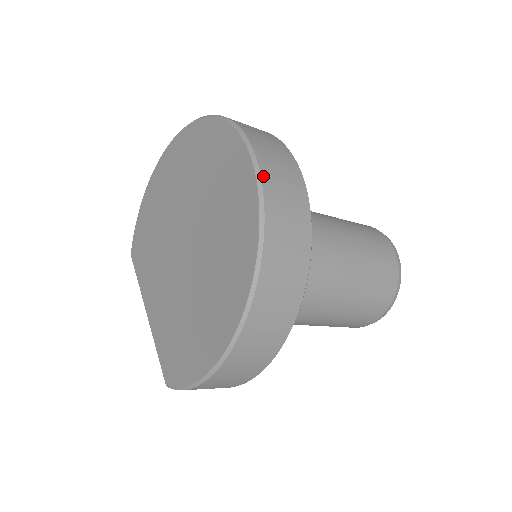
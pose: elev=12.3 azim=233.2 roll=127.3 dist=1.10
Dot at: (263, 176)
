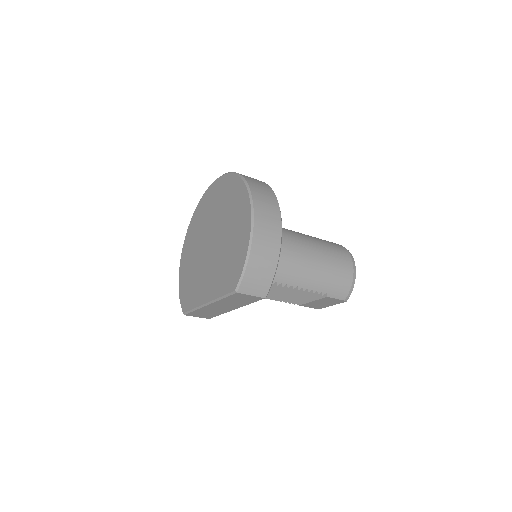
Dot at: occluded
